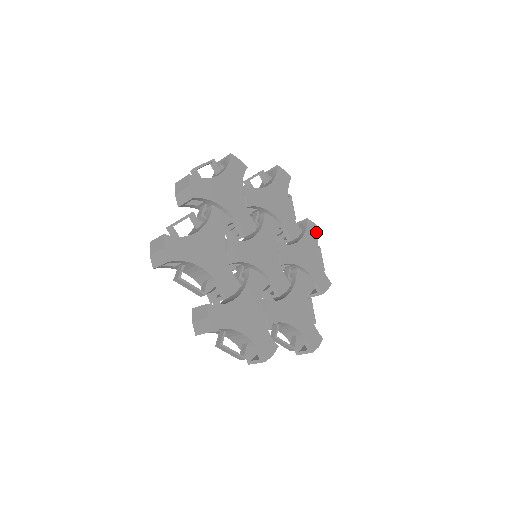
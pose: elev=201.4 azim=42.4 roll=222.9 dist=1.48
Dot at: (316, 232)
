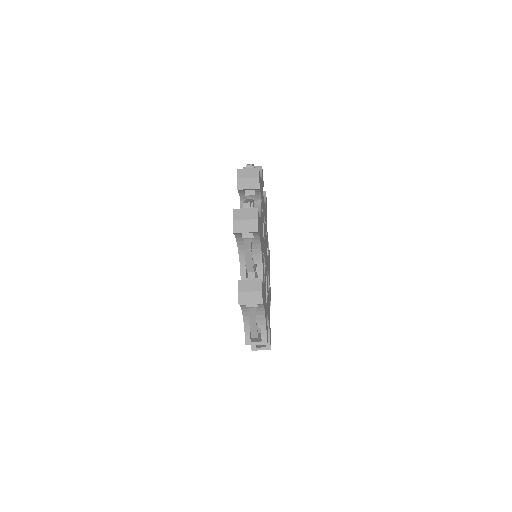
Dot at: (269, 255)
